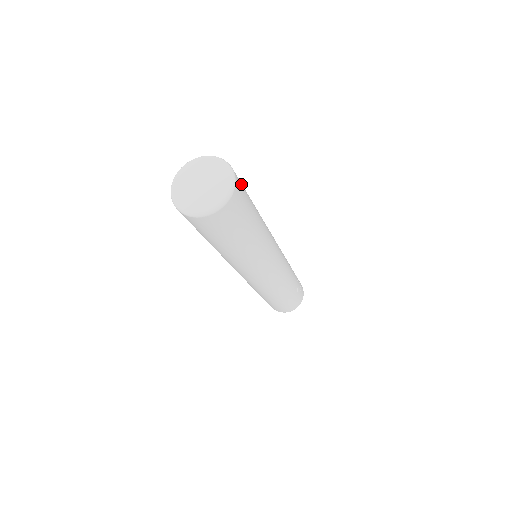
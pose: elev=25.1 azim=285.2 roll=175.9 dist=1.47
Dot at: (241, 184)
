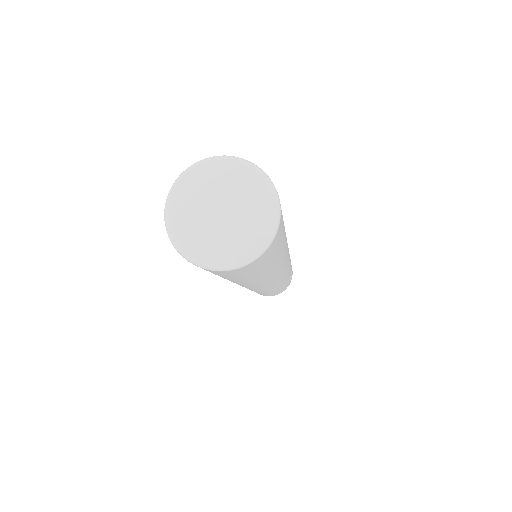
Dot at: occluded
